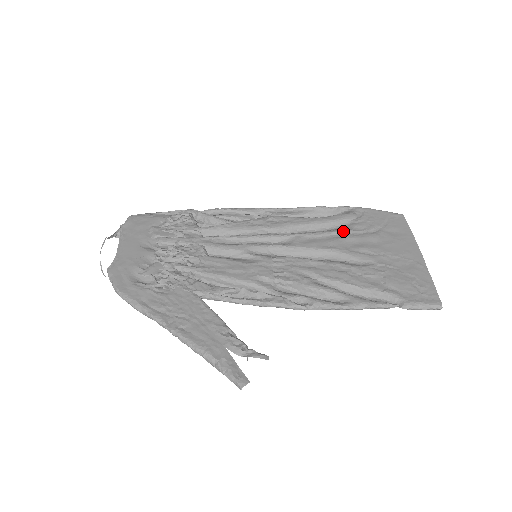
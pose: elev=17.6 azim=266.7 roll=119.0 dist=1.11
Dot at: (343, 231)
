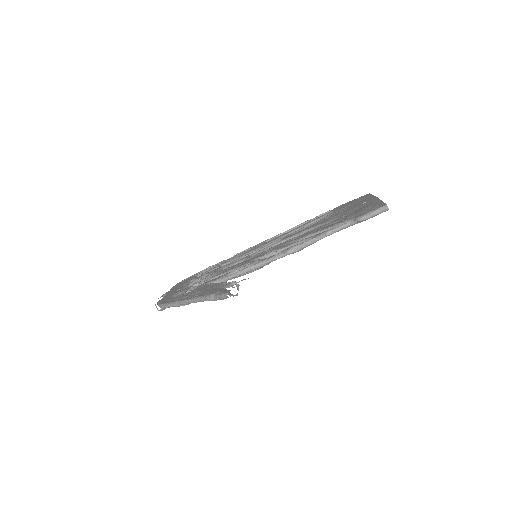
Dot at: (320, 219)
